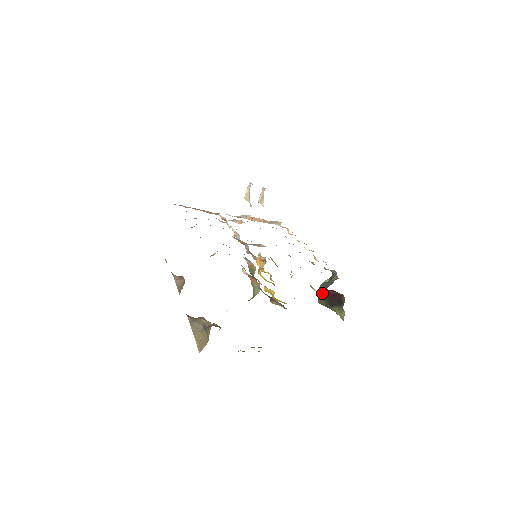
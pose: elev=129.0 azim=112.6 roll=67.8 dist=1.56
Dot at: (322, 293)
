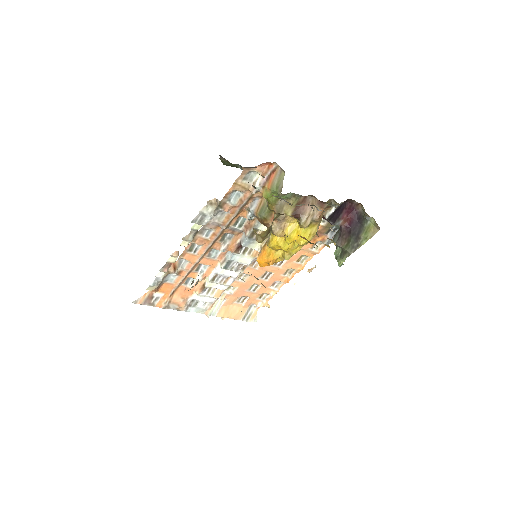
Dot at: (340, 243)
